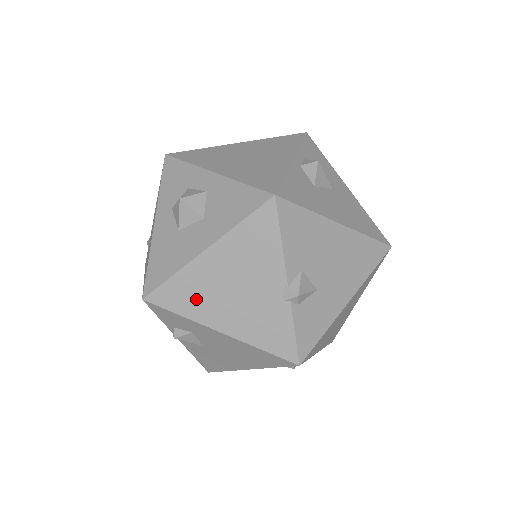
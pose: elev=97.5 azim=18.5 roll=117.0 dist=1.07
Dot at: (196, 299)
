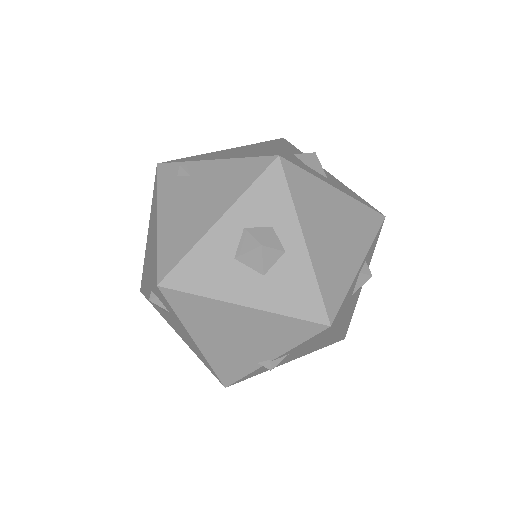
Dot at: (200, 318)
